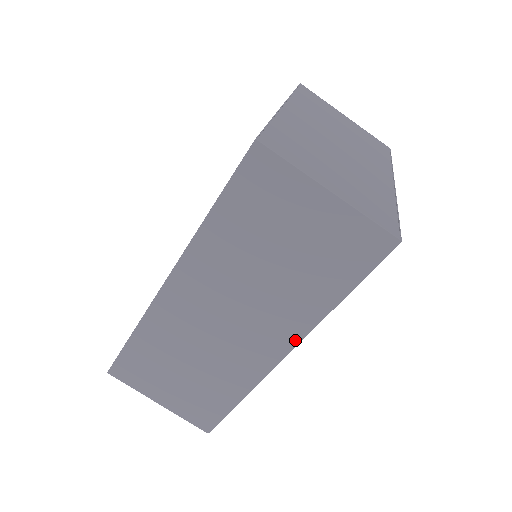
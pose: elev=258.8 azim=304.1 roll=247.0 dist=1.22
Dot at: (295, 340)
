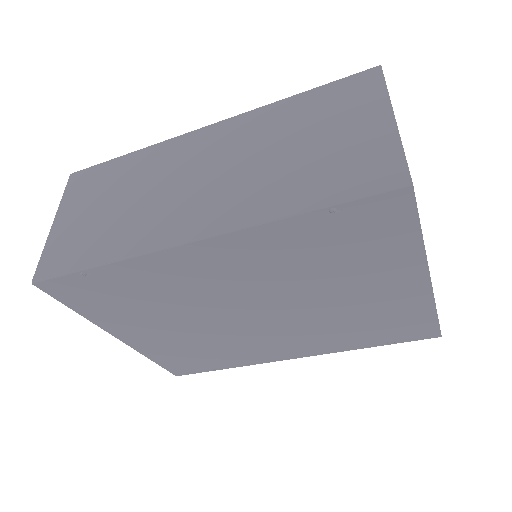
Dot at: (221, 228)
